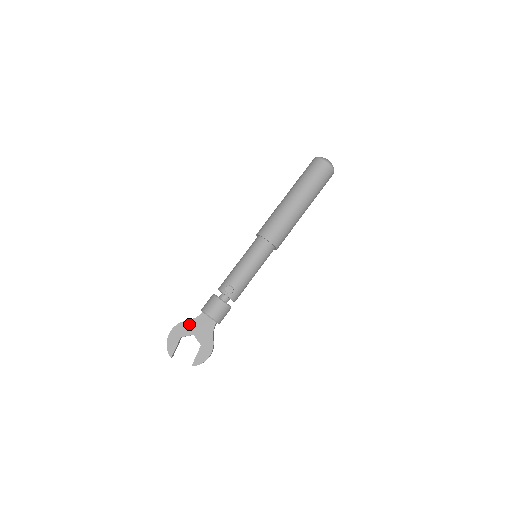
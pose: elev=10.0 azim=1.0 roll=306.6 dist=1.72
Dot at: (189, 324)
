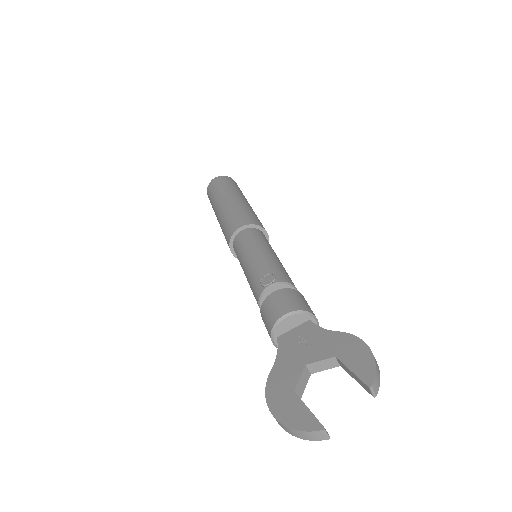
Dot at: (280, 367)
